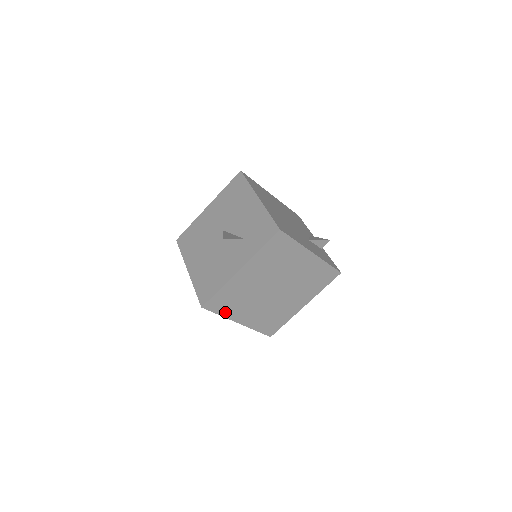
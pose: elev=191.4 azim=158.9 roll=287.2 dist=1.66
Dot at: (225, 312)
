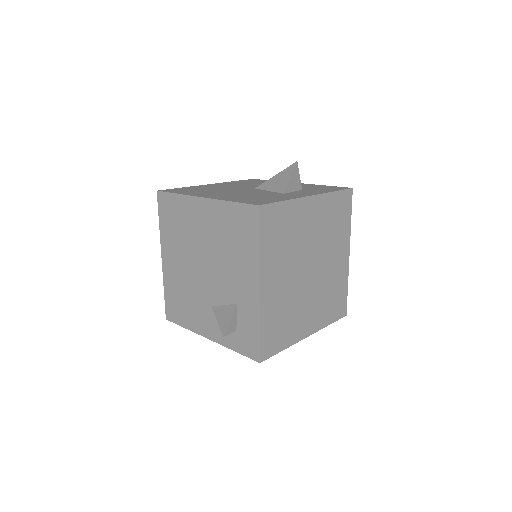
Dot at: (265, 247)
